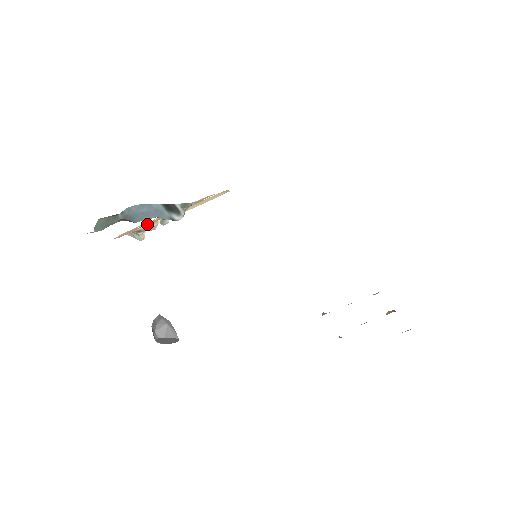
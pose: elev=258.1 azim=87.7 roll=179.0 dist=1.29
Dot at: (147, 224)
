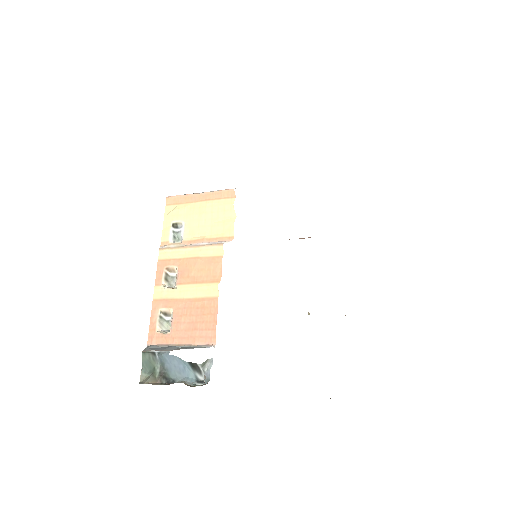
Dot at: (174, 337)
